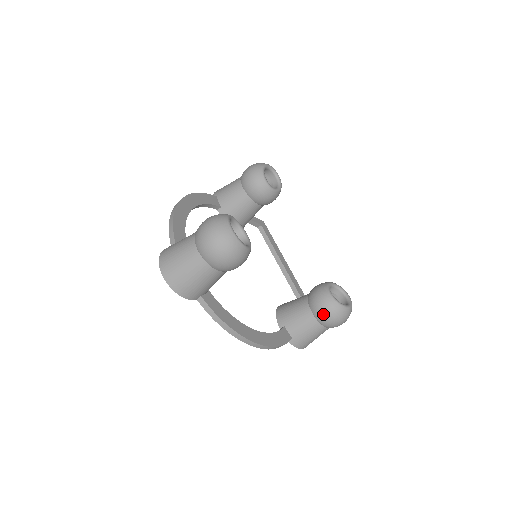
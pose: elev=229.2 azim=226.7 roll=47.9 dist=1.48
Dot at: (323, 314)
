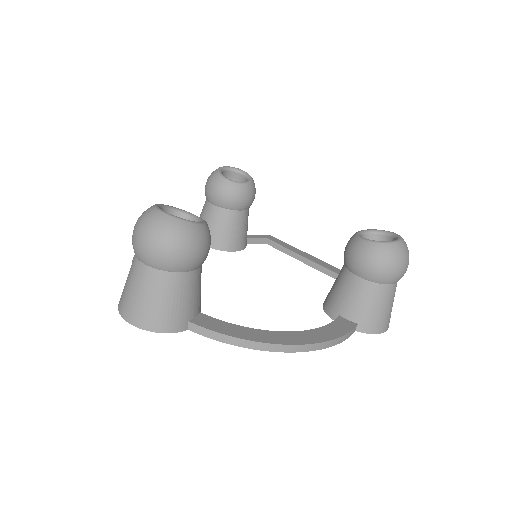
Dot at: (370, 268)
